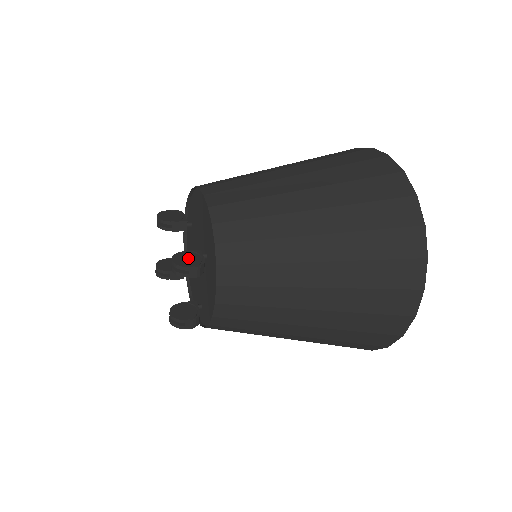
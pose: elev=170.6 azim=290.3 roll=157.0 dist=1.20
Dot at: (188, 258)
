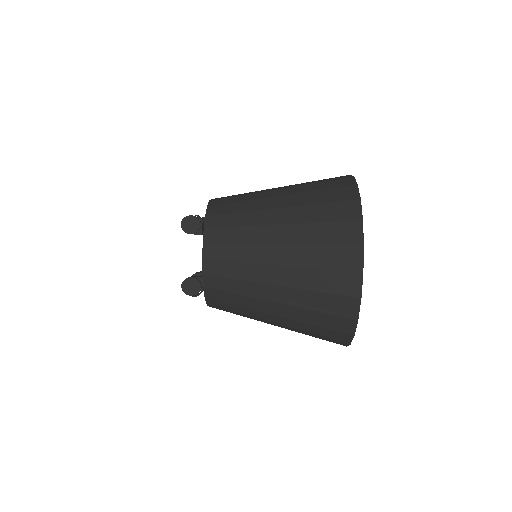
Dot at: (192, 286)
